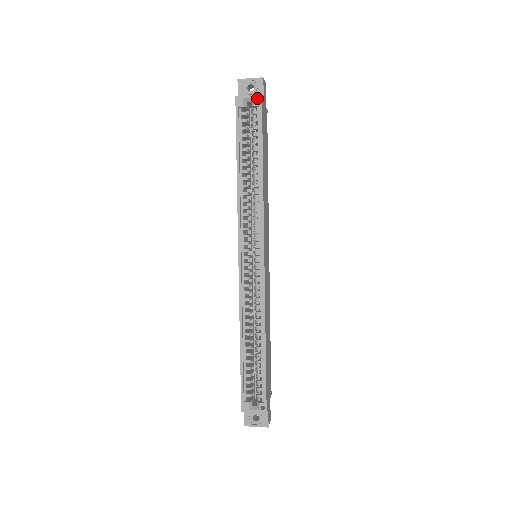
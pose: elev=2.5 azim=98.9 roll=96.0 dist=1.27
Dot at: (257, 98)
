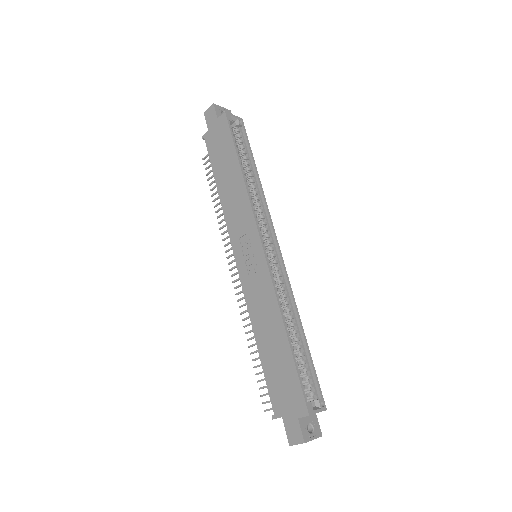
Dot at: (238, 120)
